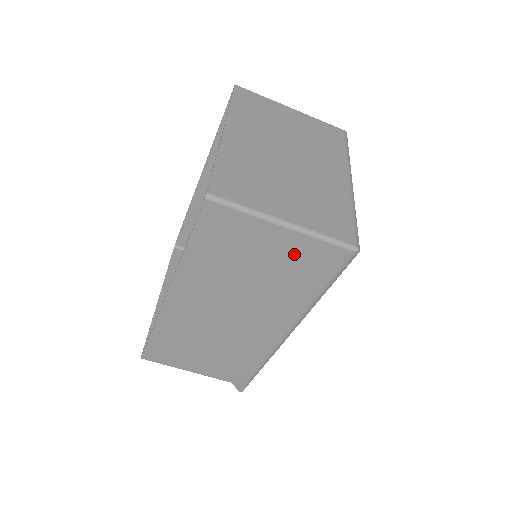
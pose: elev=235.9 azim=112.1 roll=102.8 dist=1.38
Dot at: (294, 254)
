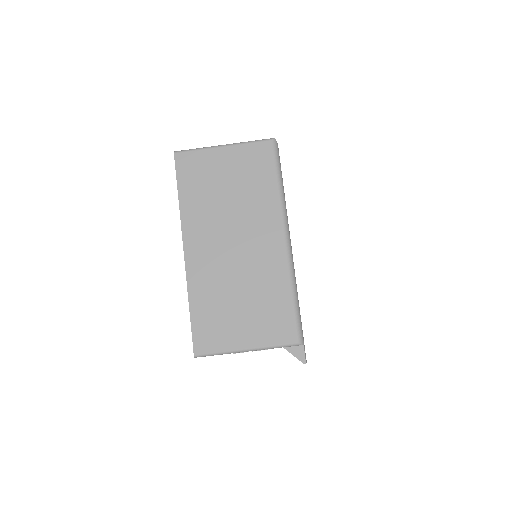
Dot at: (241, 162)
